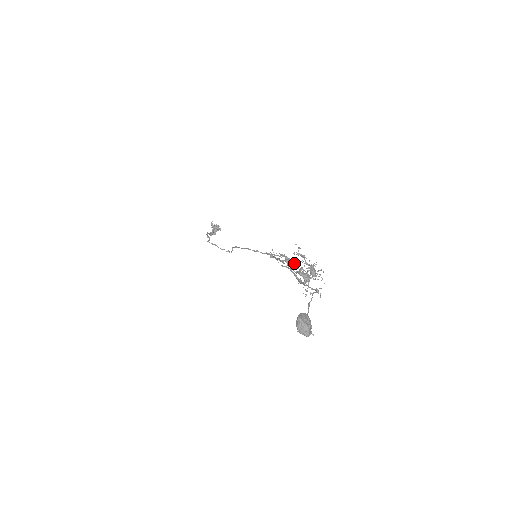
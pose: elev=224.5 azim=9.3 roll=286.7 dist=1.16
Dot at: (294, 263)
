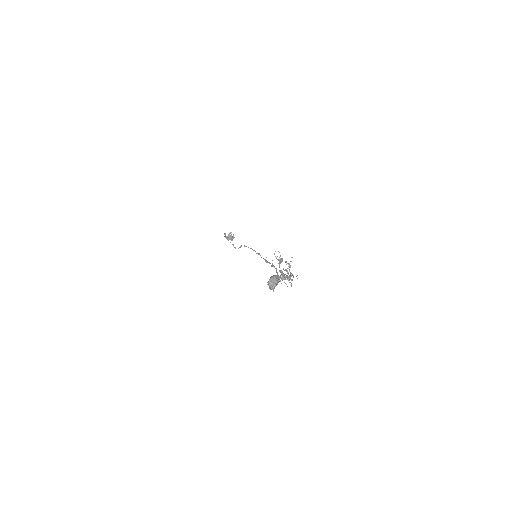
Dot at: occluded
